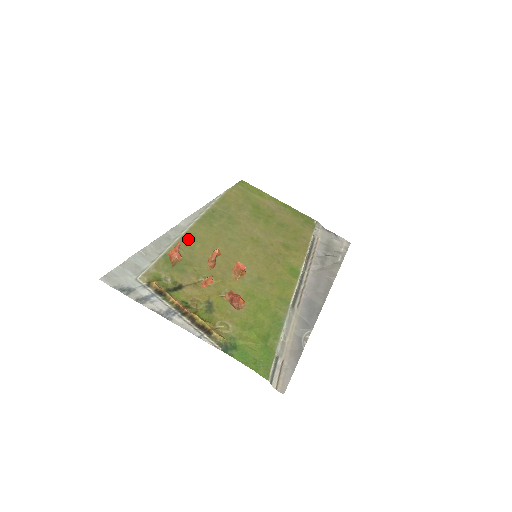
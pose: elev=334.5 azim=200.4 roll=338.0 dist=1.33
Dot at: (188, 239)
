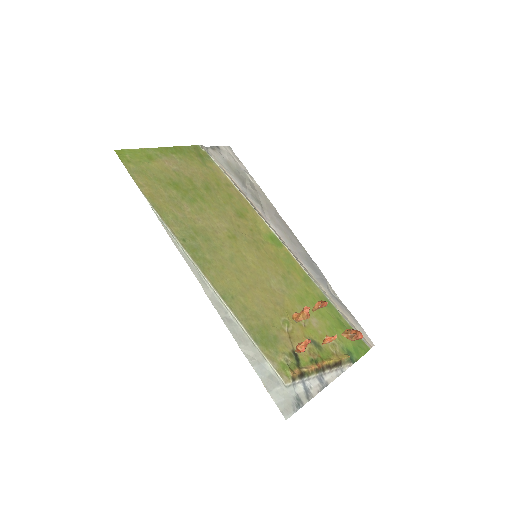
Dot at: (232, 302)
